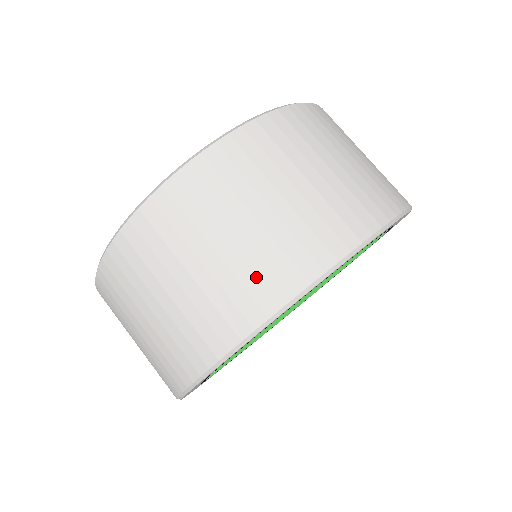
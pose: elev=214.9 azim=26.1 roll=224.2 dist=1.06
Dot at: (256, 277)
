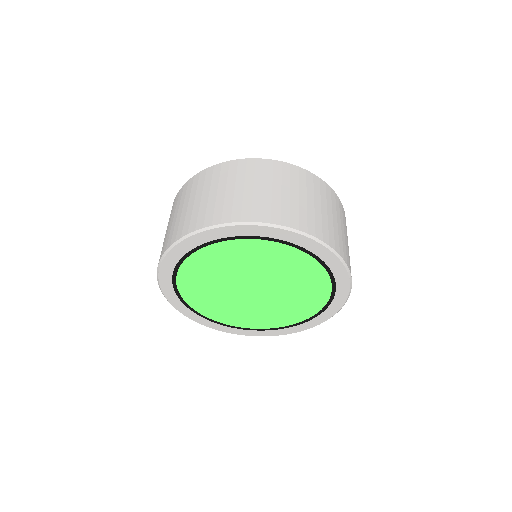
Dot at: (169, 236)
